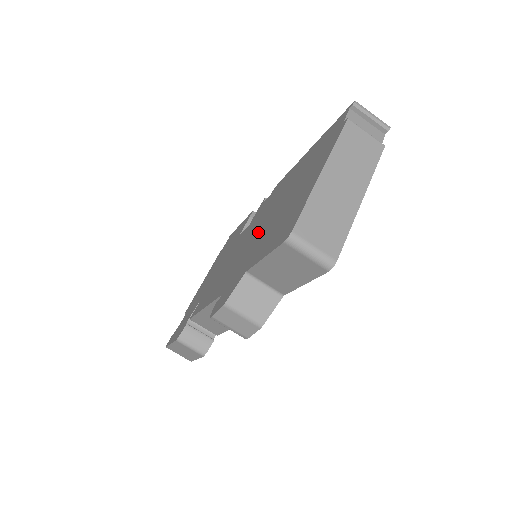
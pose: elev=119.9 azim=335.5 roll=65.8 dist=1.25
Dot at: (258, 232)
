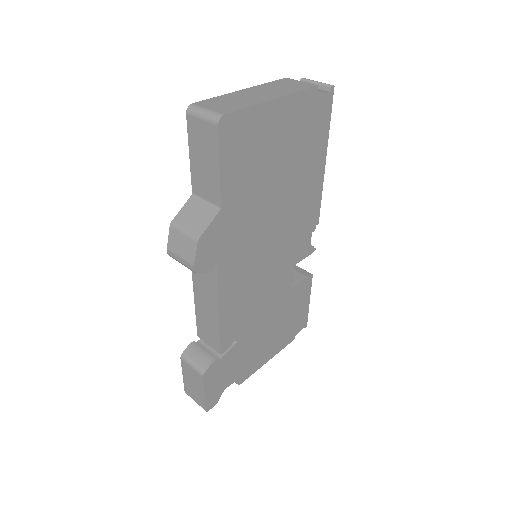
Dot at: occluded
